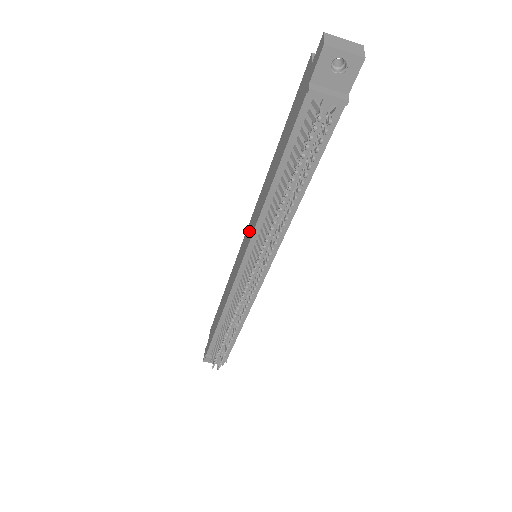
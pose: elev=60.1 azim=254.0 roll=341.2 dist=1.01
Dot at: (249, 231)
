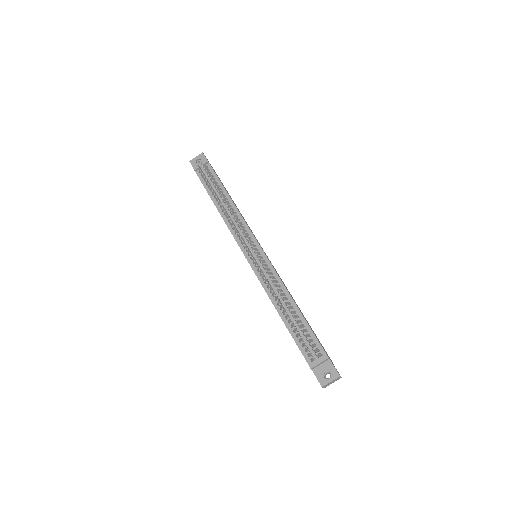
Dot at: occluded
